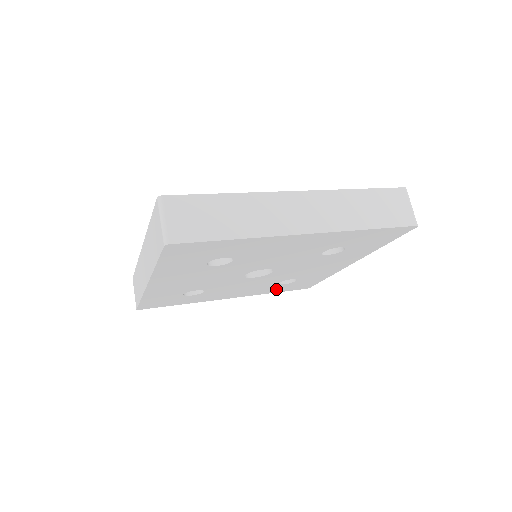
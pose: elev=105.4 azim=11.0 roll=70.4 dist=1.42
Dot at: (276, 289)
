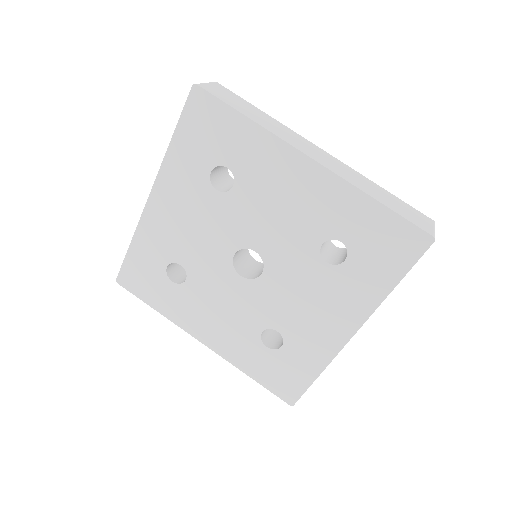
Dot at: (255, 362)
